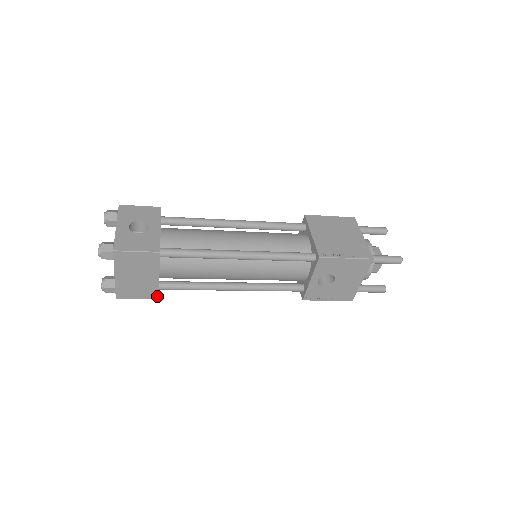
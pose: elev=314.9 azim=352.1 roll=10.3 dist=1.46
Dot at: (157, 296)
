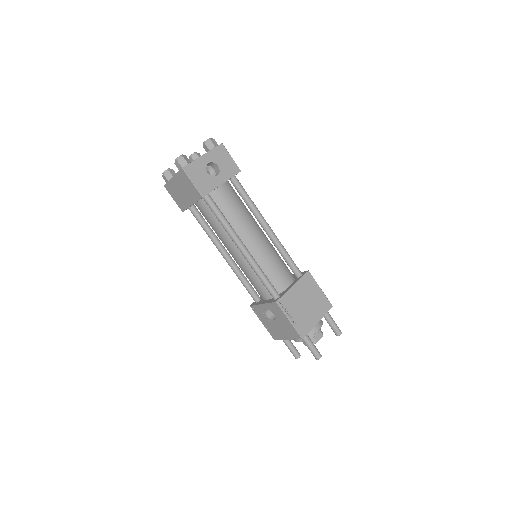
Dot at: (183, 210)
